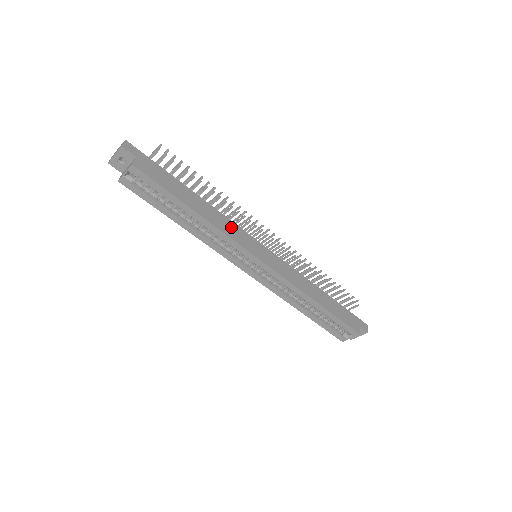
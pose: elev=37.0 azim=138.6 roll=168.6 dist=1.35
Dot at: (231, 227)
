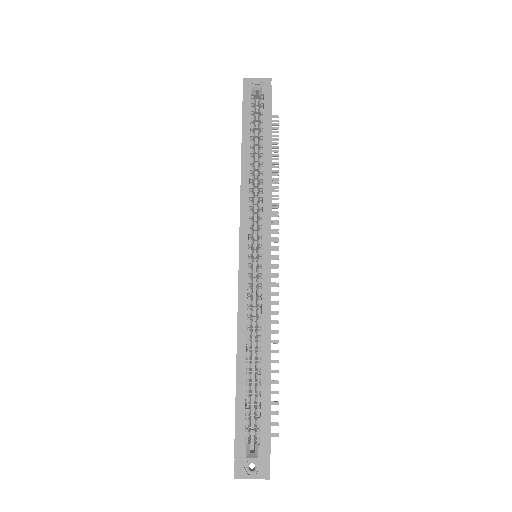
Dot at: occluded
